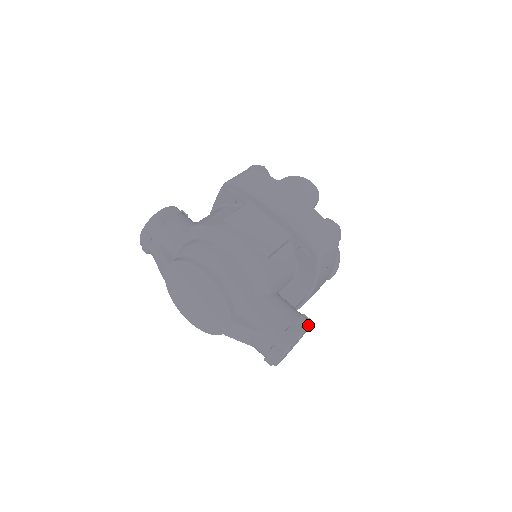
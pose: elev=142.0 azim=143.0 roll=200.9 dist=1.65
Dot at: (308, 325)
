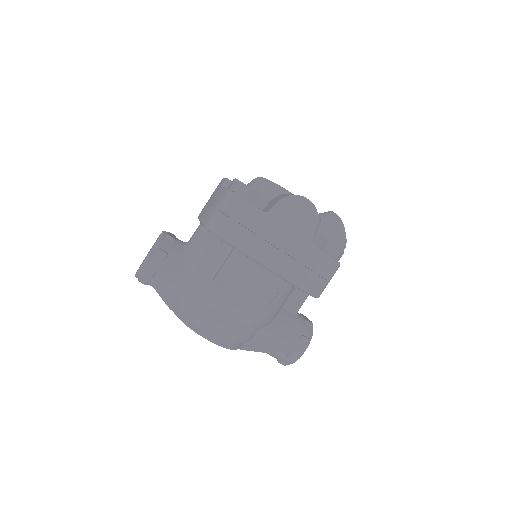
Dot at: (309, 343)
